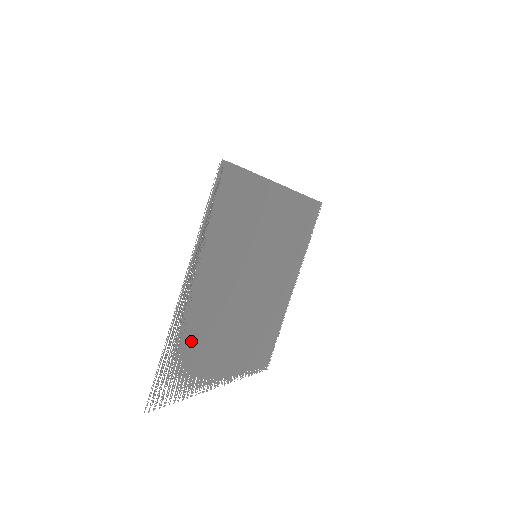
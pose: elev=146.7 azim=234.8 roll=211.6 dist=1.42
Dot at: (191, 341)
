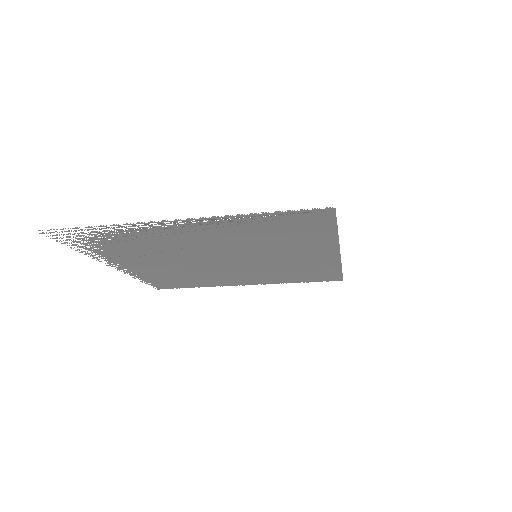
Dot at: (135, 239)
